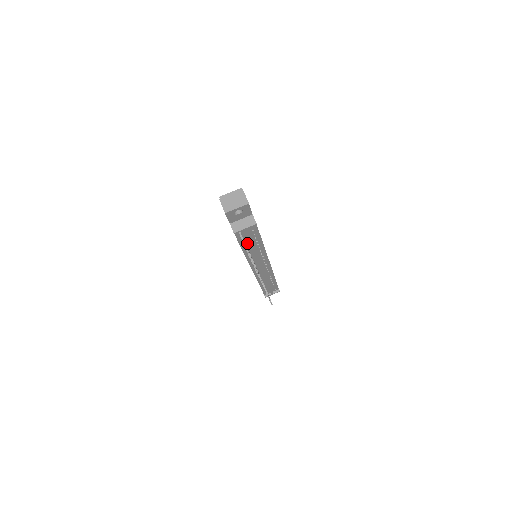
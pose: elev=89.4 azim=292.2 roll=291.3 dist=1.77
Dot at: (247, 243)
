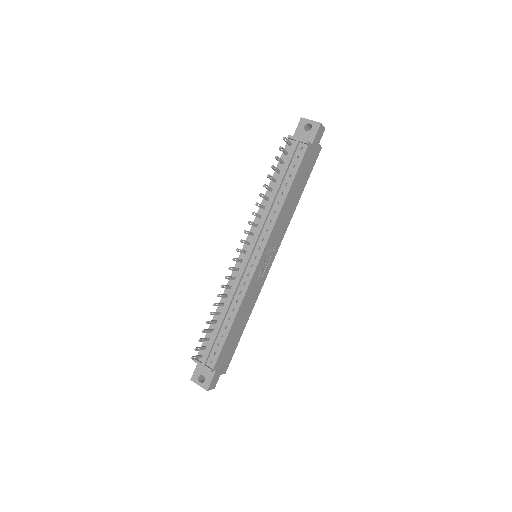
Dot at: (279, 178)
